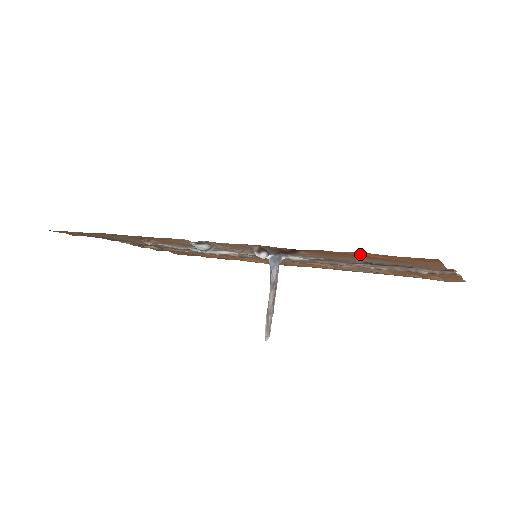
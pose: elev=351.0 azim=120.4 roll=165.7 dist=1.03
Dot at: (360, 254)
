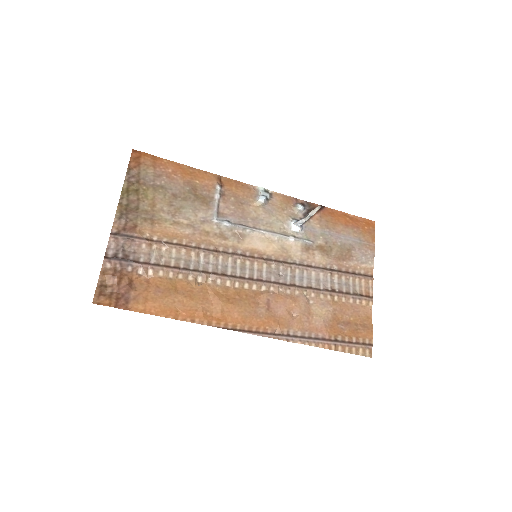
Dot at: (347, 217)
